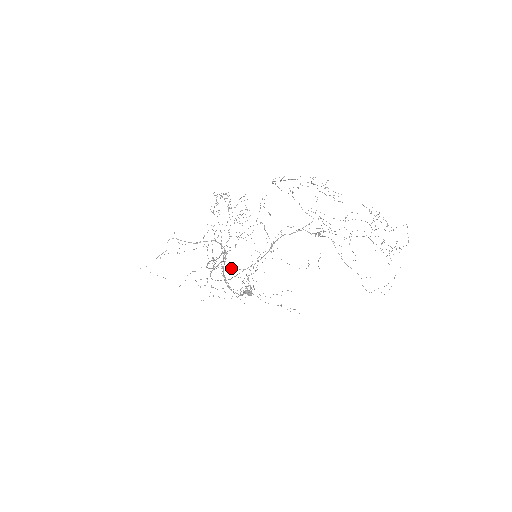
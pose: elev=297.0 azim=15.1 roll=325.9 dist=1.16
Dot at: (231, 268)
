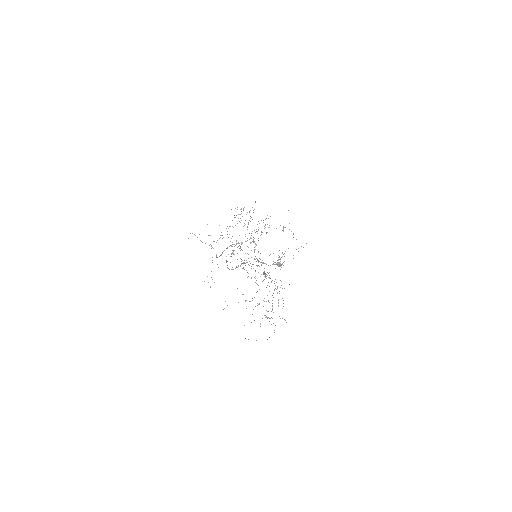
Dot at: occluded
